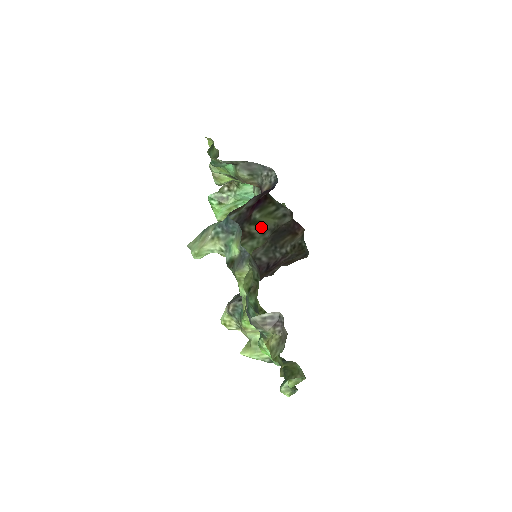
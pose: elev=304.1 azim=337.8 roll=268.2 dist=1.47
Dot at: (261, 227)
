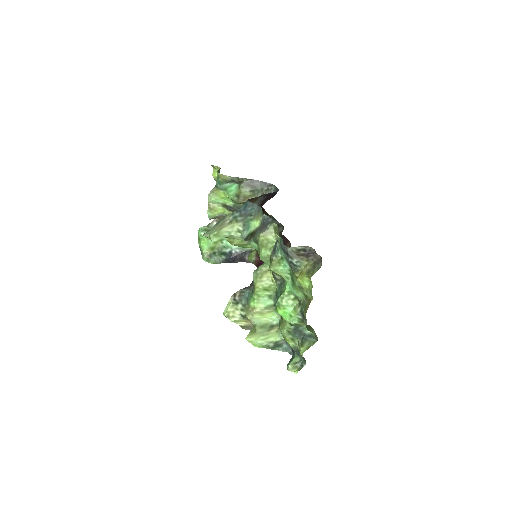
Dot at: occluded
